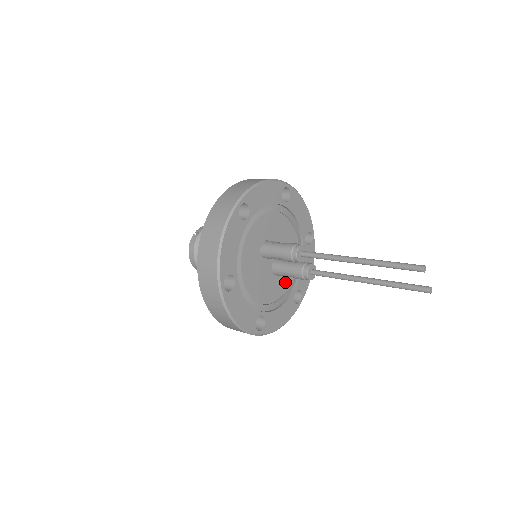
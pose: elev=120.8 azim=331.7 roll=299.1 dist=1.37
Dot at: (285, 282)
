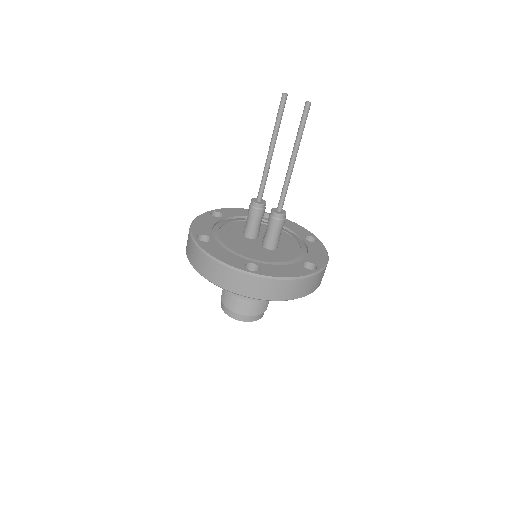
Dot at: (287, 257)
